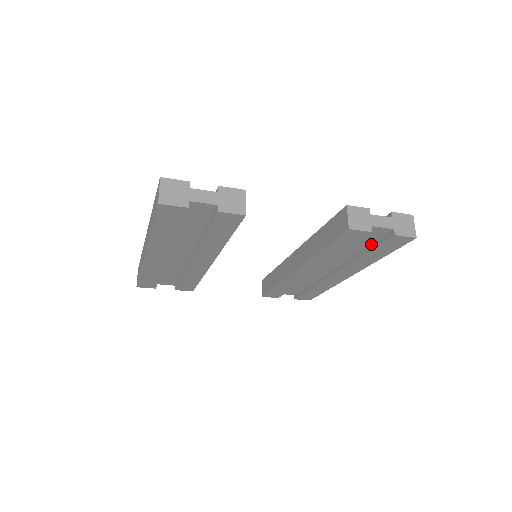
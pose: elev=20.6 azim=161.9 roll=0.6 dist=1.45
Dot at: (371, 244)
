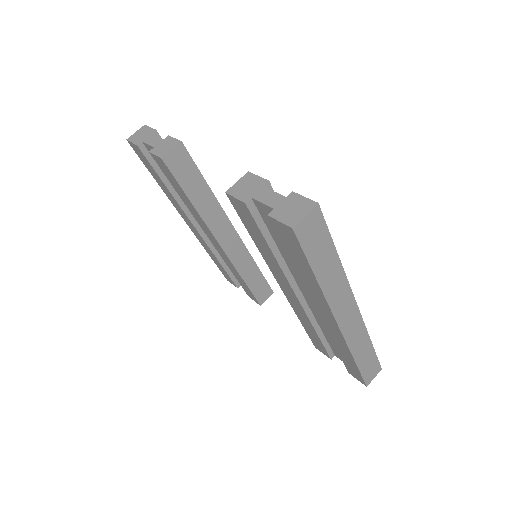
Dot at: occluded
